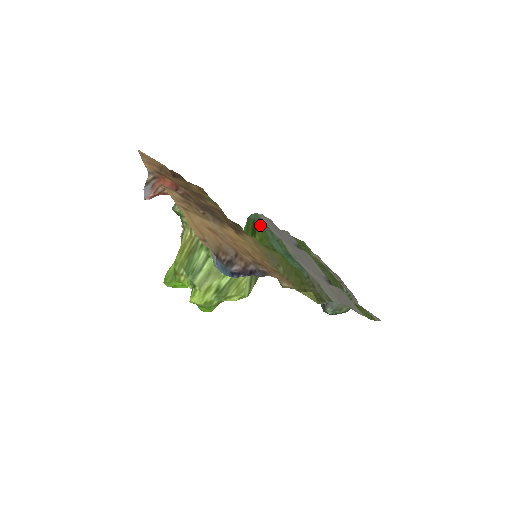
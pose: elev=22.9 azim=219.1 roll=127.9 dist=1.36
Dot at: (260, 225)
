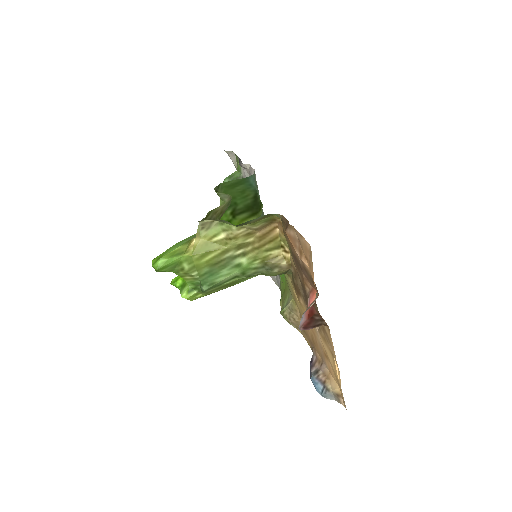
Dot at: (261, 204)
